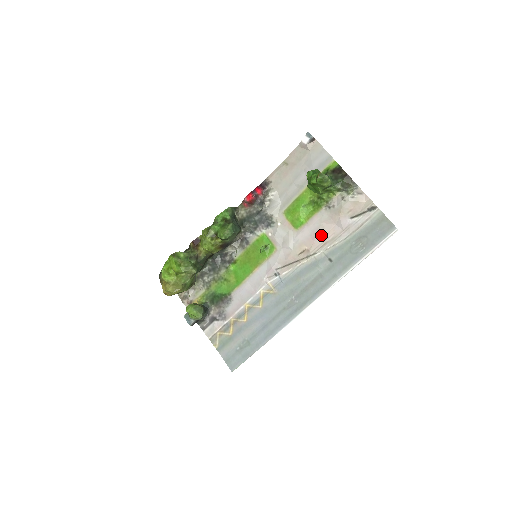
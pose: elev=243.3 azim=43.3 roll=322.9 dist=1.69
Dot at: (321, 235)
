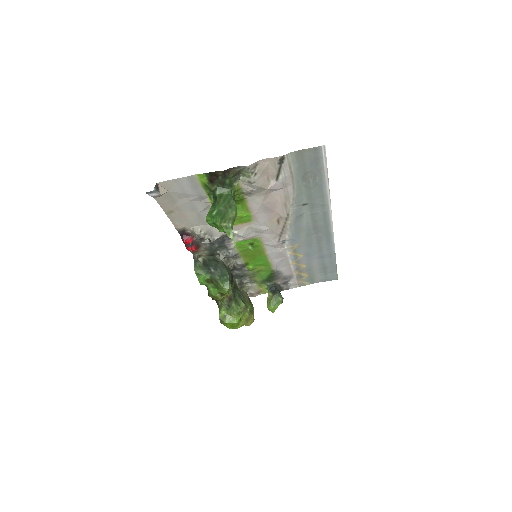
Dot at: (274, 206)
